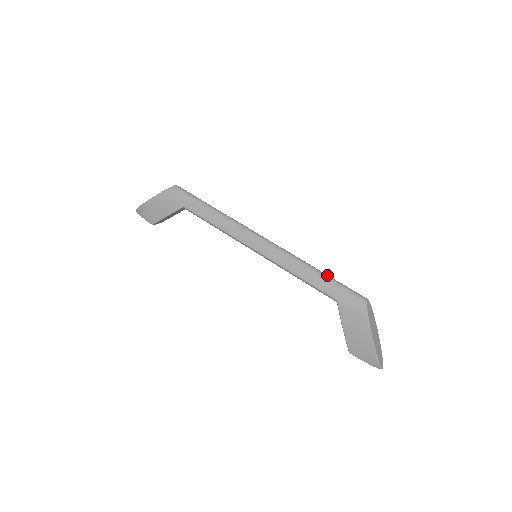
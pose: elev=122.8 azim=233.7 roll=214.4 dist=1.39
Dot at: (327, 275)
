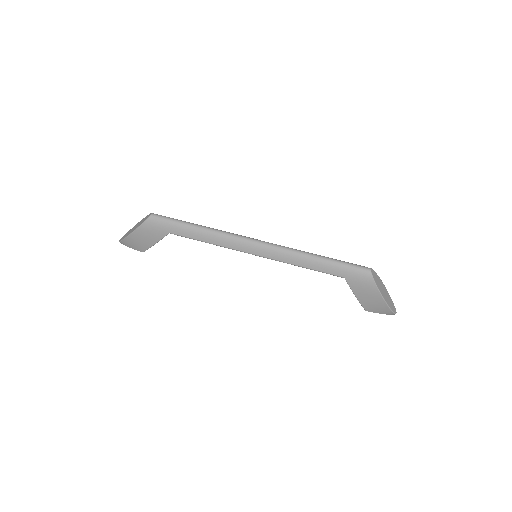
Dot at: (329, 258)
